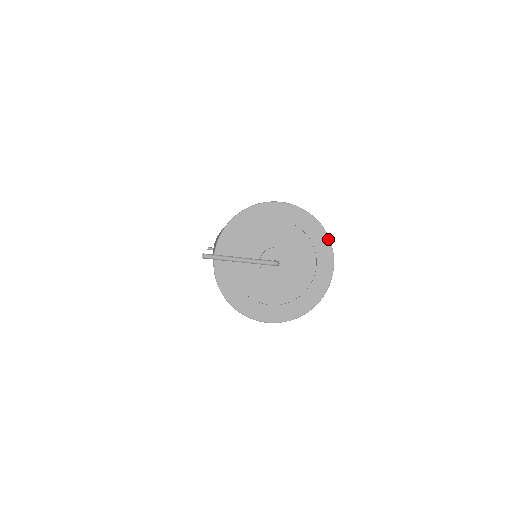
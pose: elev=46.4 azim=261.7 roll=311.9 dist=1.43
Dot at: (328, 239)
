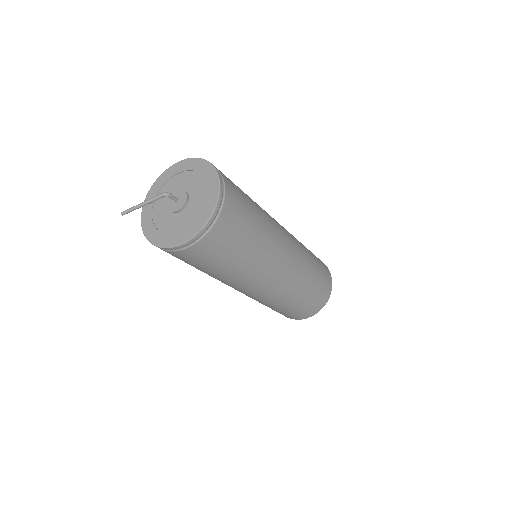
Dot at: (212, 166)
